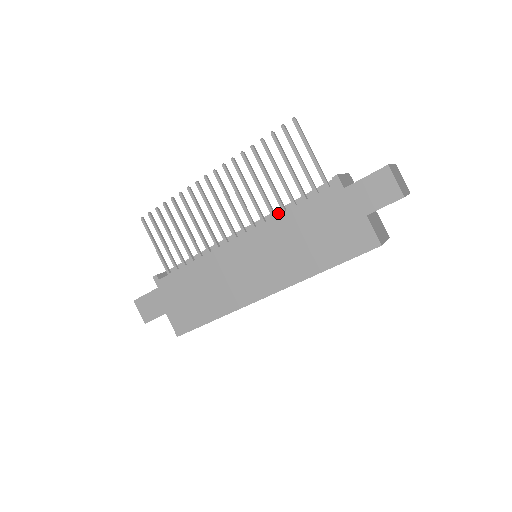
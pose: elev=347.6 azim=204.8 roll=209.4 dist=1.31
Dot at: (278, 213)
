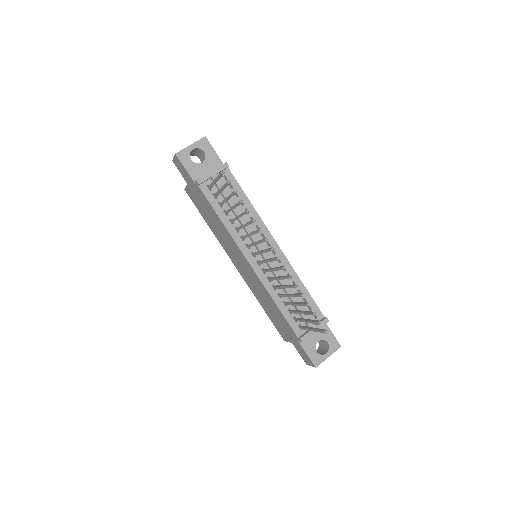
Dot at: occluded
